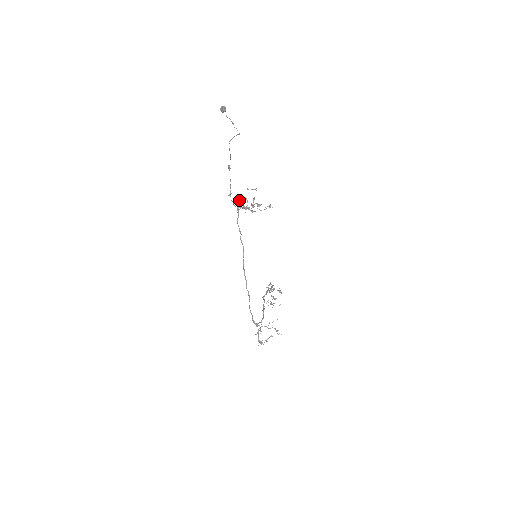
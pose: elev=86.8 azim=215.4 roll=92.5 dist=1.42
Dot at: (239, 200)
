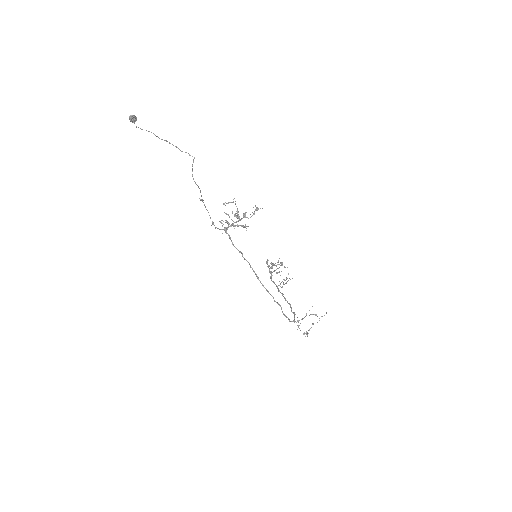
Dot at: occluded
